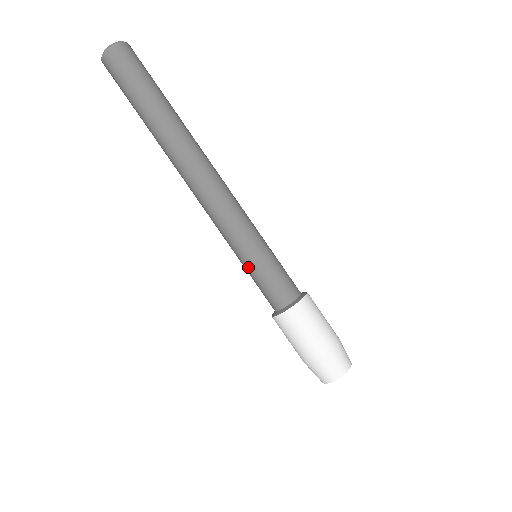
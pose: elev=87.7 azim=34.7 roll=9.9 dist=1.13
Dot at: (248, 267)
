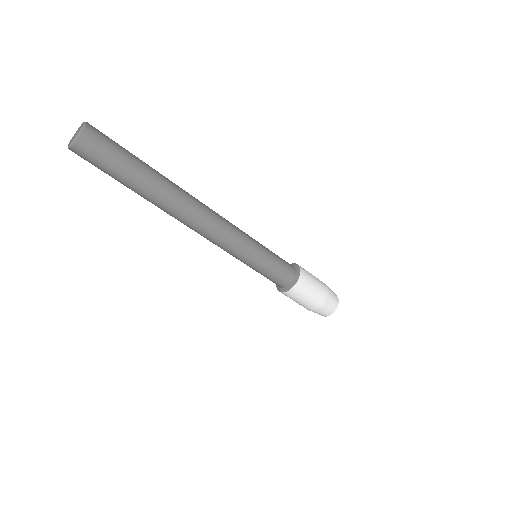
Dot at: occluded
